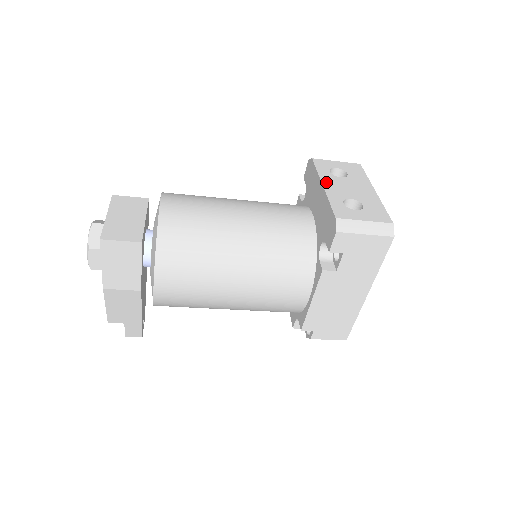
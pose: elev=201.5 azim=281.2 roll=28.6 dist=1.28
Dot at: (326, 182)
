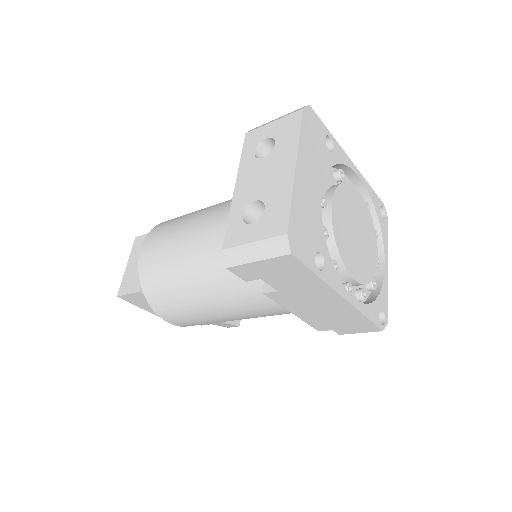
Dot at: (241, 178)
